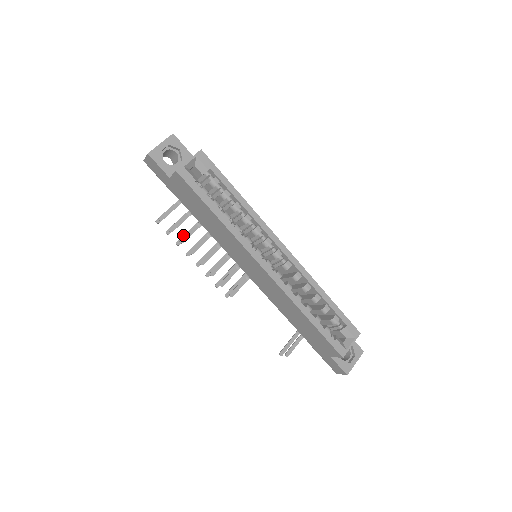
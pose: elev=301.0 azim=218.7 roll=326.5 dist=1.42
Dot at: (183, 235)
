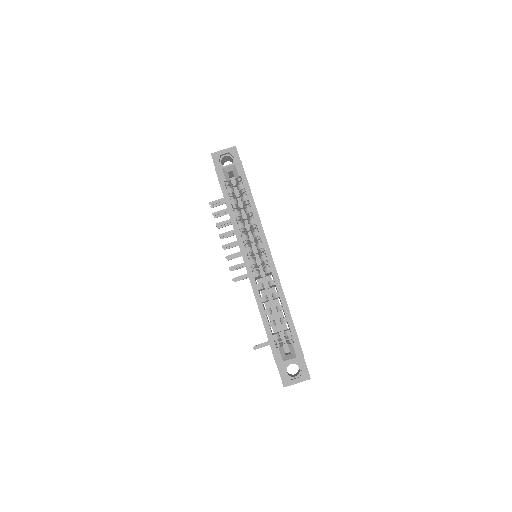
Dot at: occluded
